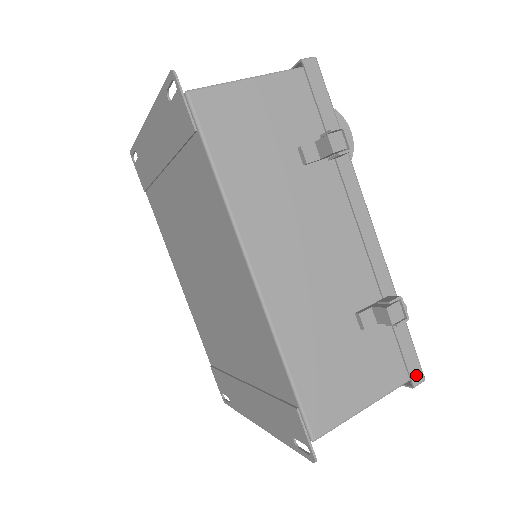
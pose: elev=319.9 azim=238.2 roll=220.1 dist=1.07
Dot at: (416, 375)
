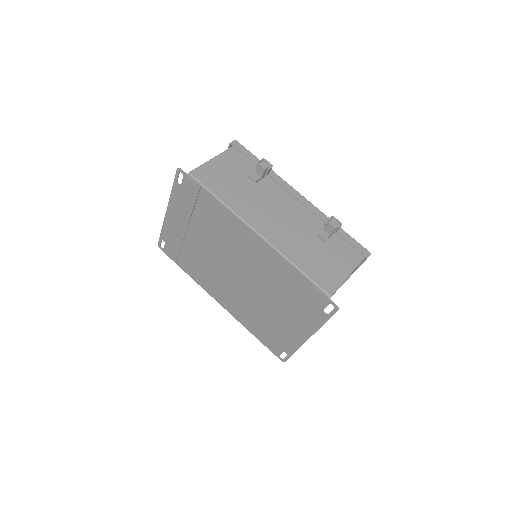
Dot at: (364, 252)
